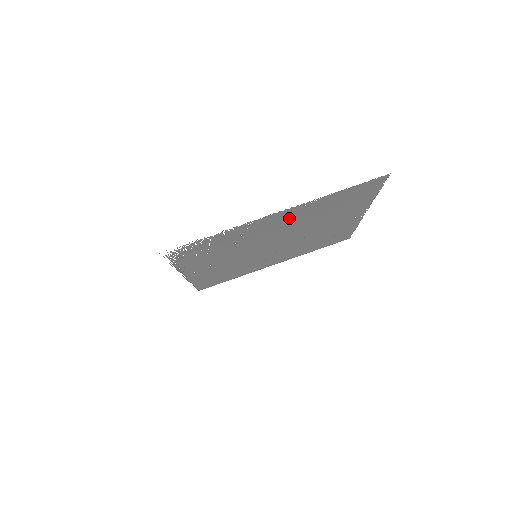
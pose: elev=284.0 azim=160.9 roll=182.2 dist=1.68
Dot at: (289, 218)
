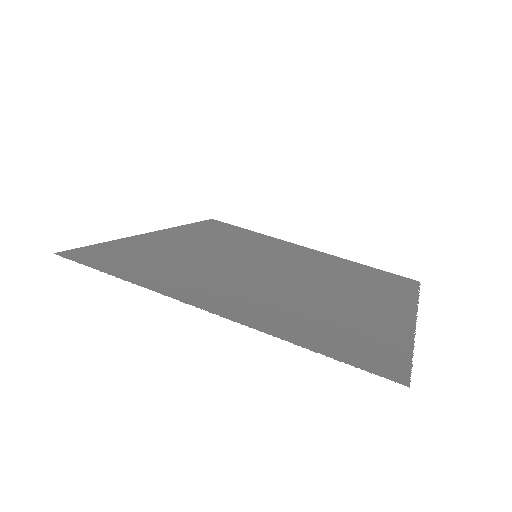
Dot at: (251, 303)
